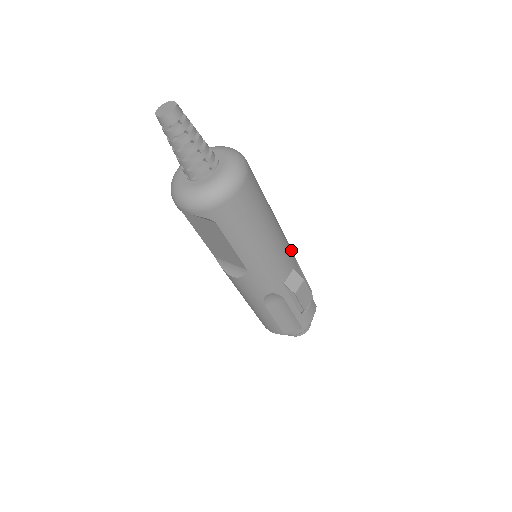
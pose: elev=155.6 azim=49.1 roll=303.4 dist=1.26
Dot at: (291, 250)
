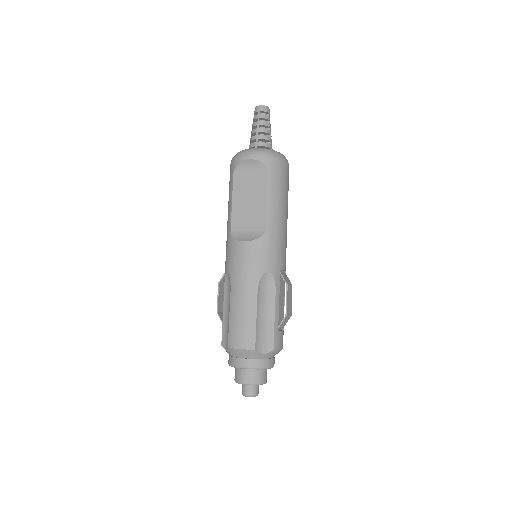
Dot at: occluded
